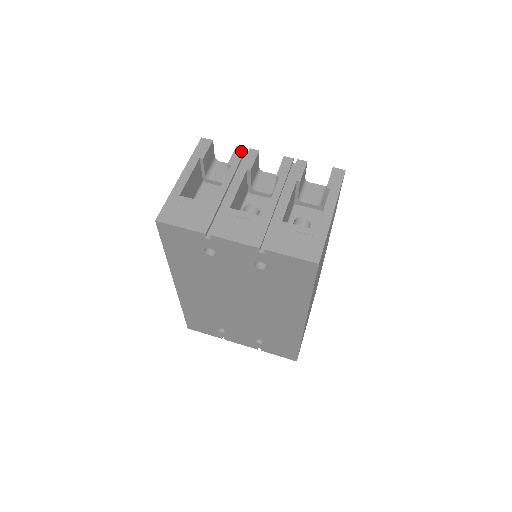
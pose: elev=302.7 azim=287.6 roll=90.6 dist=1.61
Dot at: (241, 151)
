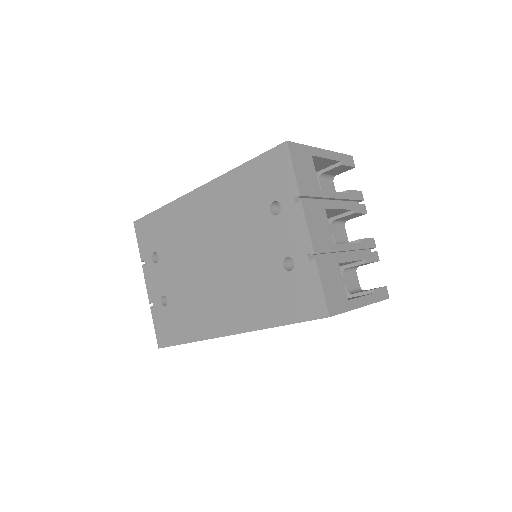
Dot at: (360, 197)
